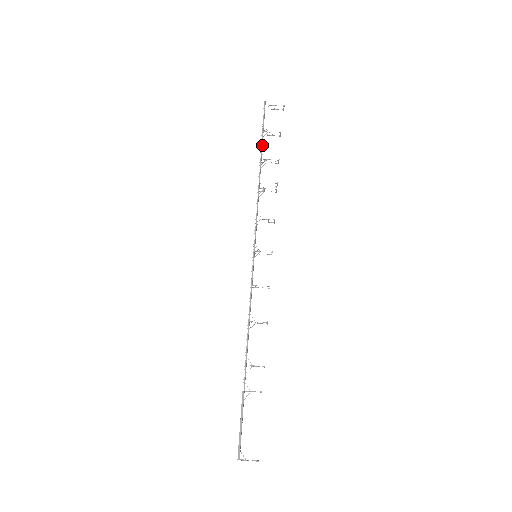
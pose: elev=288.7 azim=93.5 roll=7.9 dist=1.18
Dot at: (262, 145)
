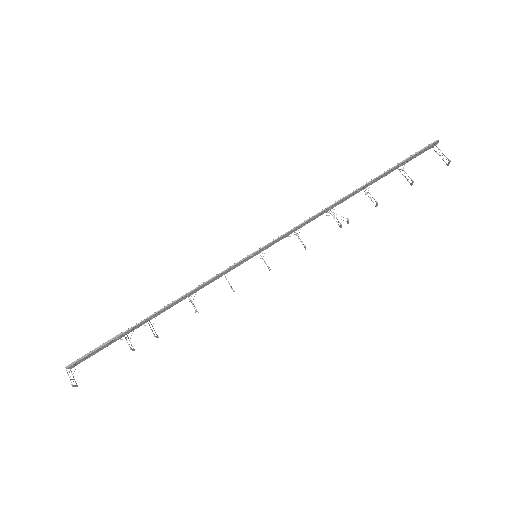
Dot at: (383, 175)
